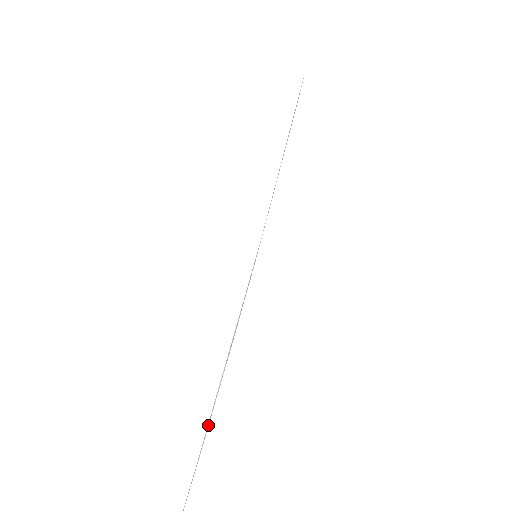
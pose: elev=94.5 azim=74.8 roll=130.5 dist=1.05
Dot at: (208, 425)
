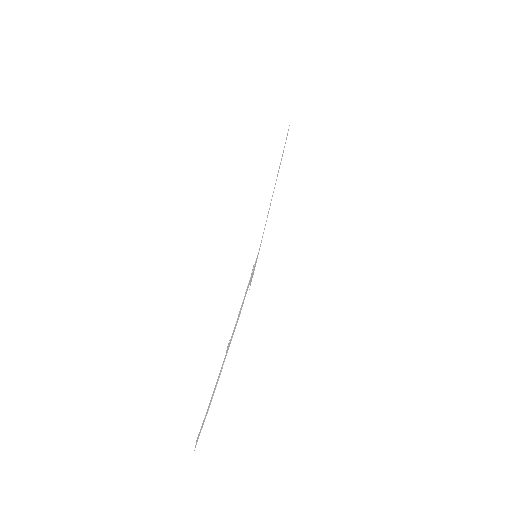
Dot at: (220, 371)
